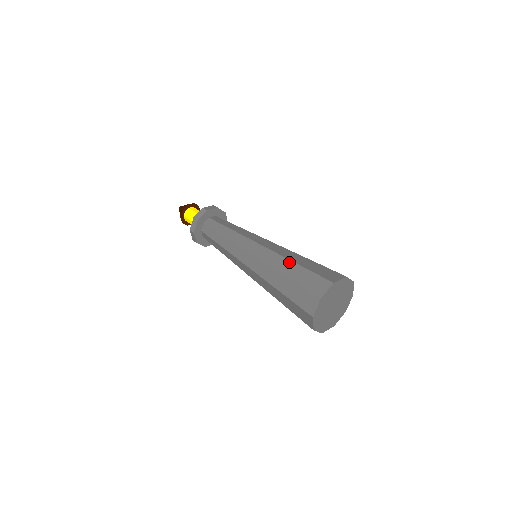
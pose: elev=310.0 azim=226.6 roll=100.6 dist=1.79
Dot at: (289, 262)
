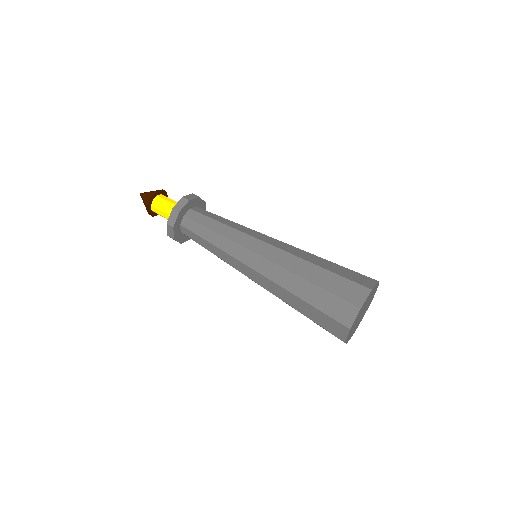
Dot at: (311, 265)
